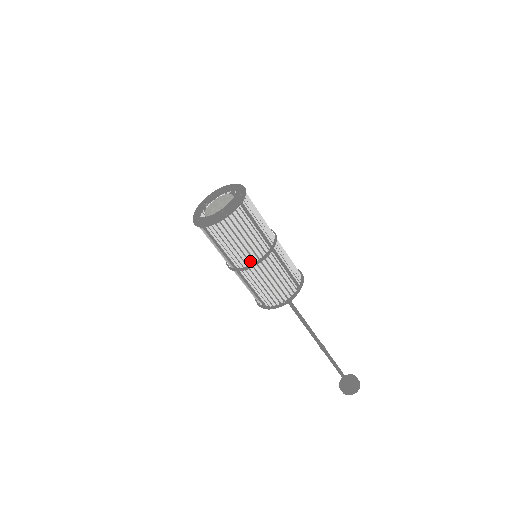
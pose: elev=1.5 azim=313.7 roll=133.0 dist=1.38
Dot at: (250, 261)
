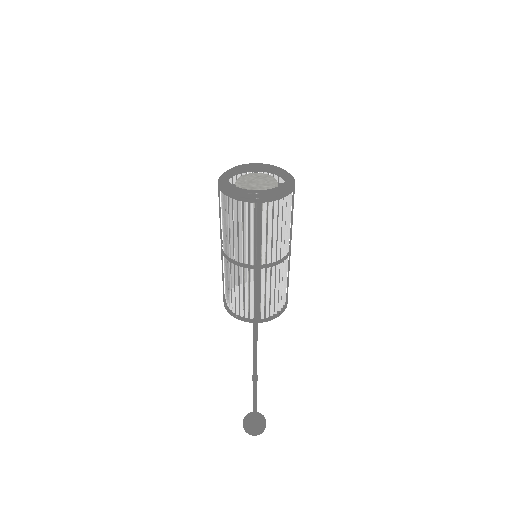
Dot at: (278, 256)
